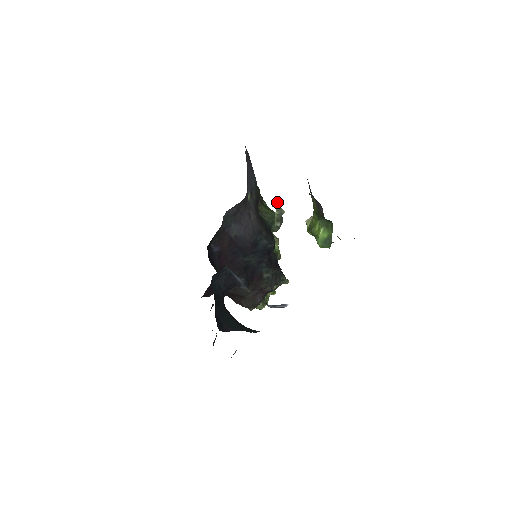
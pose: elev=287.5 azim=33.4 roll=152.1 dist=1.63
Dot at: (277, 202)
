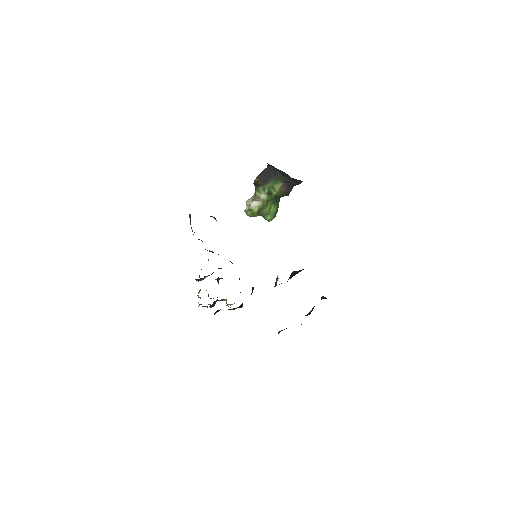
Dot at: occluded
